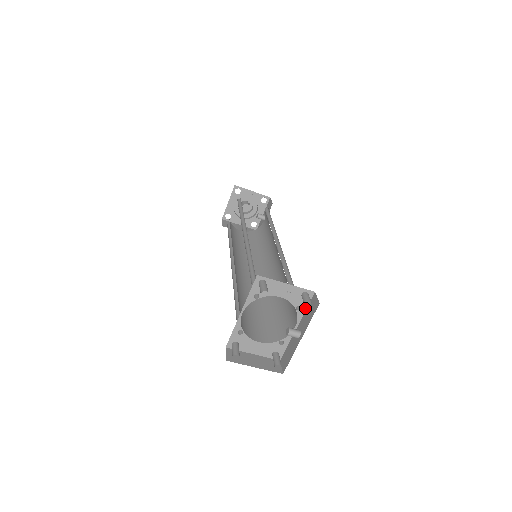
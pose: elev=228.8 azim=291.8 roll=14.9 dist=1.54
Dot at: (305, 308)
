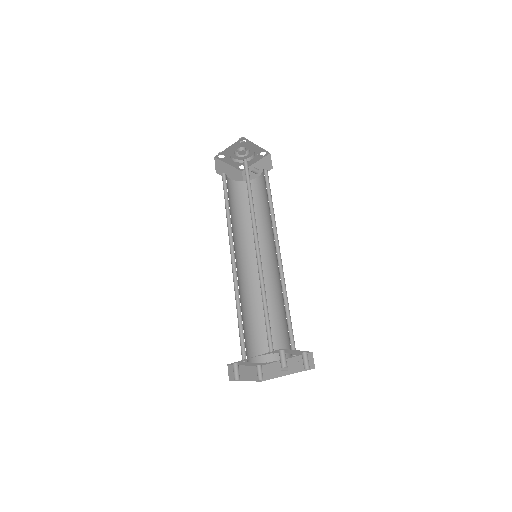
Dot at: (299, 355)
